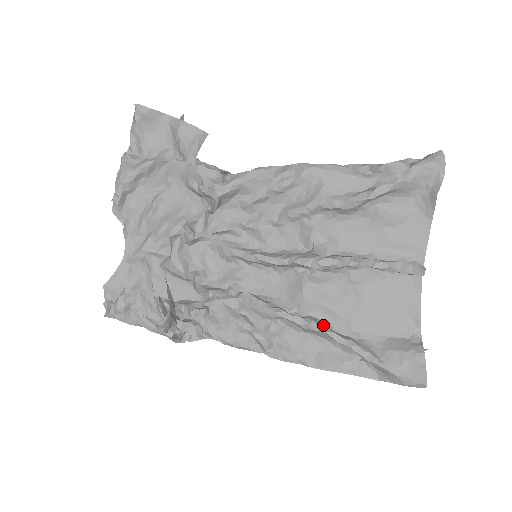
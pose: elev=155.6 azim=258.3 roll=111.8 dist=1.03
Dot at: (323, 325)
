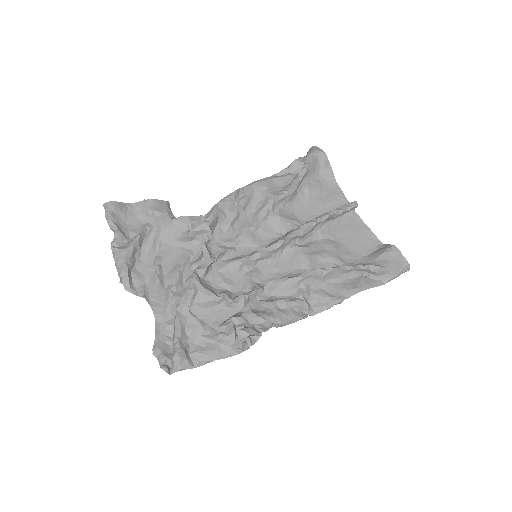
Dot at: (331, 267)
